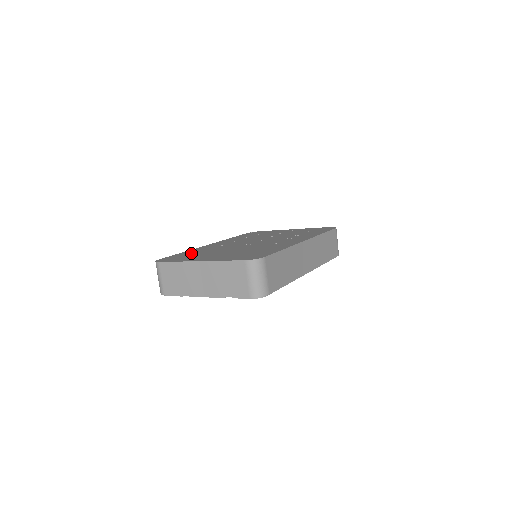
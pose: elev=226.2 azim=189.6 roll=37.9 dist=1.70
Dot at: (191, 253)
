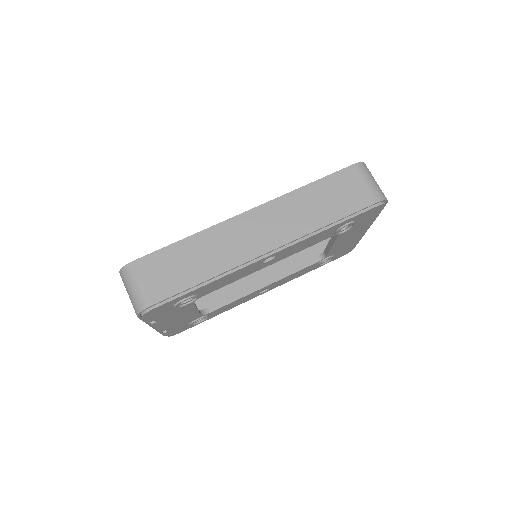
Dot at: occluded
